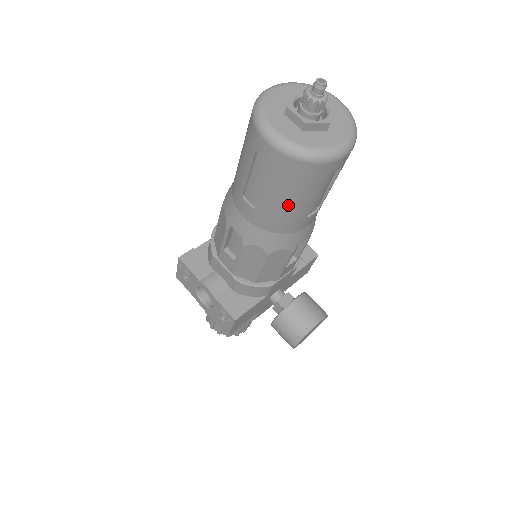
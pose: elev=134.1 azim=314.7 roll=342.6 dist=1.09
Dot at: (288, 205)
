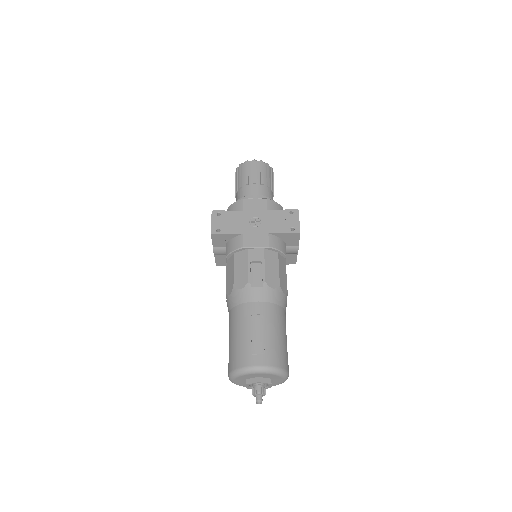
Dot at: occluded
